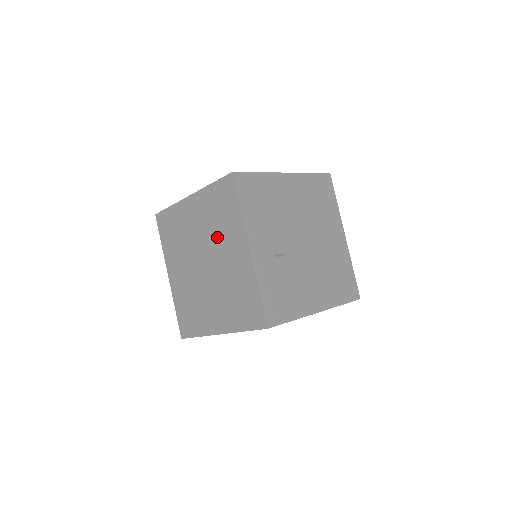
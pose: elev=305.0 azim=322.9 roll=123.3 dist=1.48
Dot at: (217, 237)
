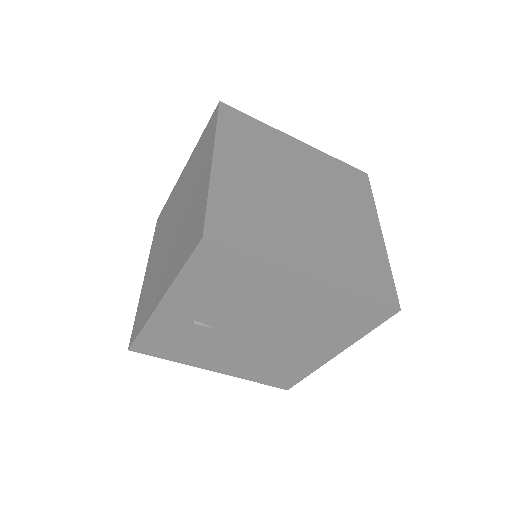
Dot at: (178, 238)
